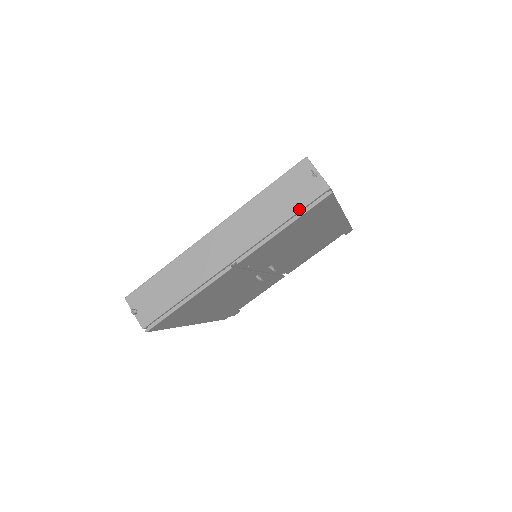
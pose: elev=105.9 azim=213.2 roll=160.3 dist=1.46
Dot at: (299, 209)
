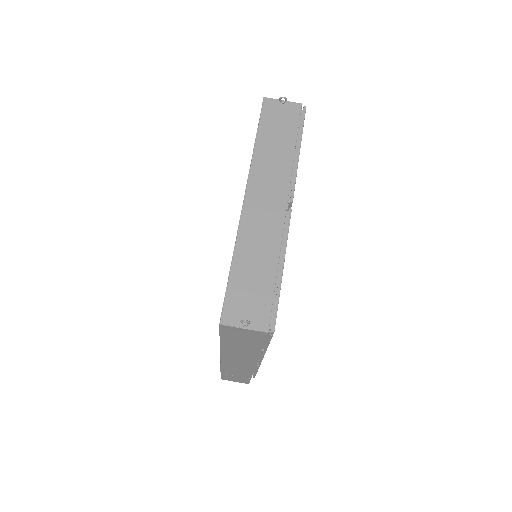
Dot at: (296, 130)
